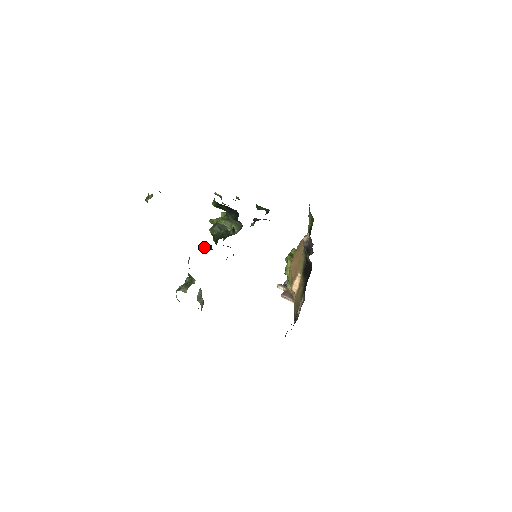
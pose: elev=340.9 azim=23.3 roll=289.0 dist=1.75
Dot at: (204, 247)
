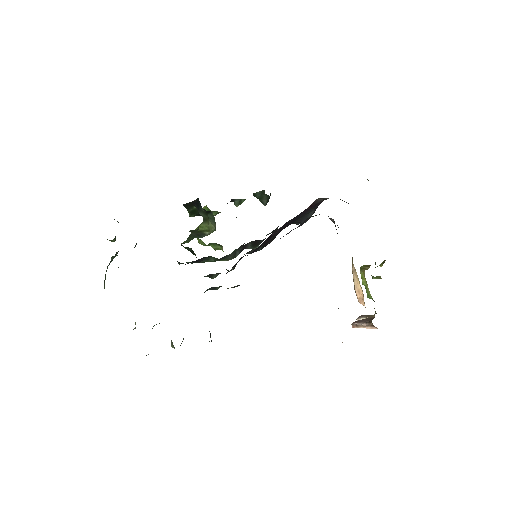
Dot at: occluded
